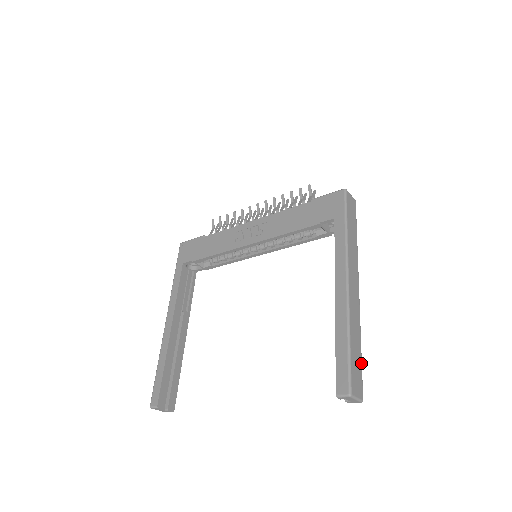
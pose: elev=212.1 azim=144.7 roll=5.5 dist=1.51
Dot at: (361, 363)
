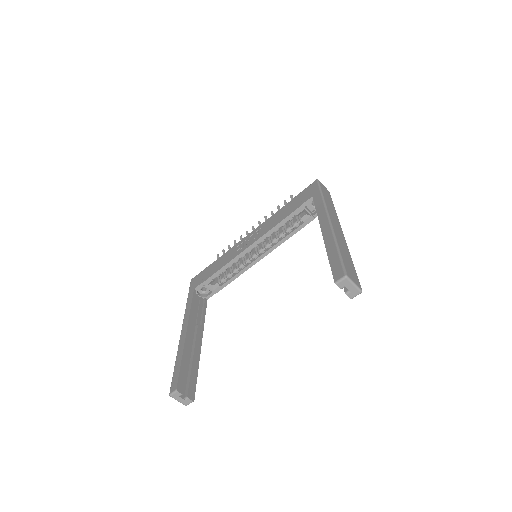
Dot at: (354, 269)
